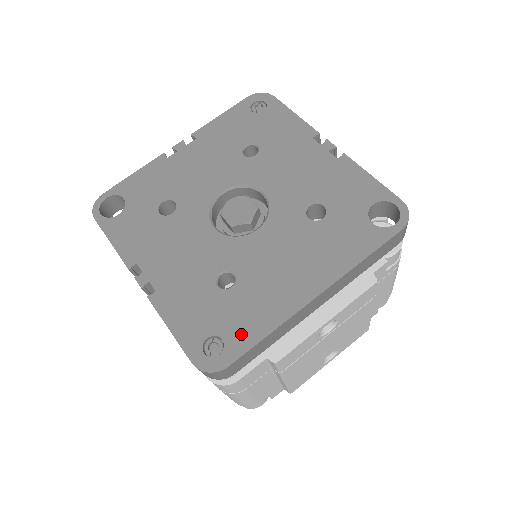
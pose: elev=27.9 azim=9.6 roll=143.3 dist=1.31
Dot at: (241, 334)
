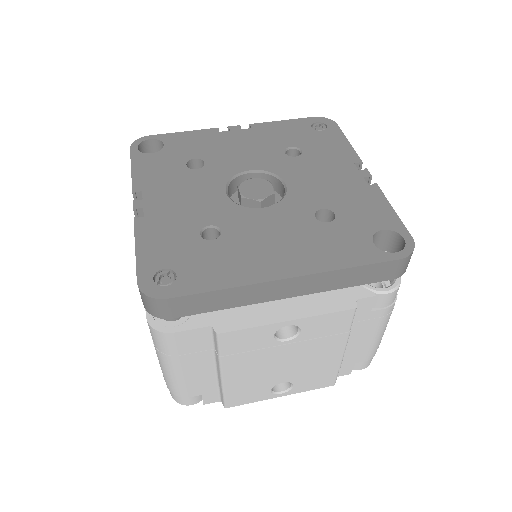
Dot at: (197, 278)
